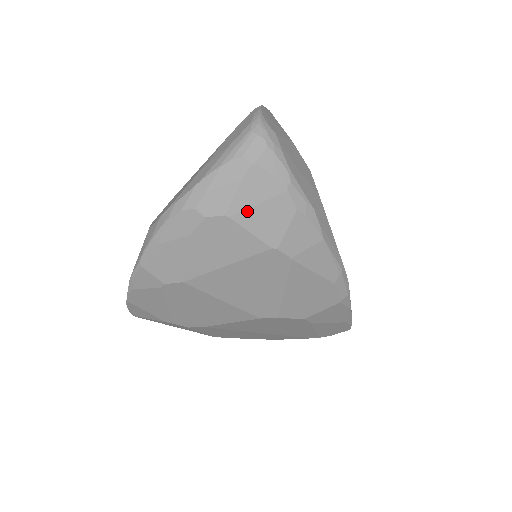
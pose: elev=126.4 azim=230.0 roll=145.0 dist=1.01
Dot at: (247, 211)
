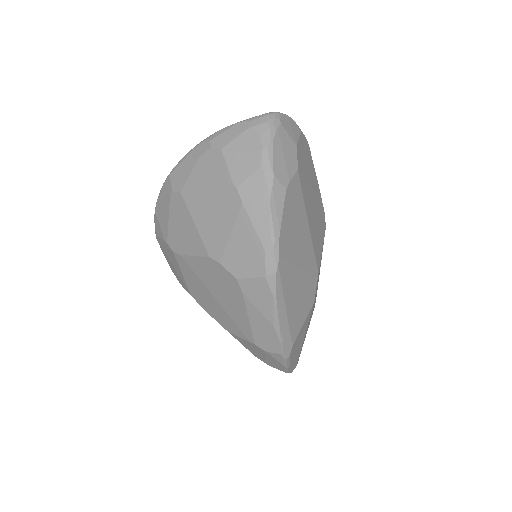
Dot at: (234, 153)
